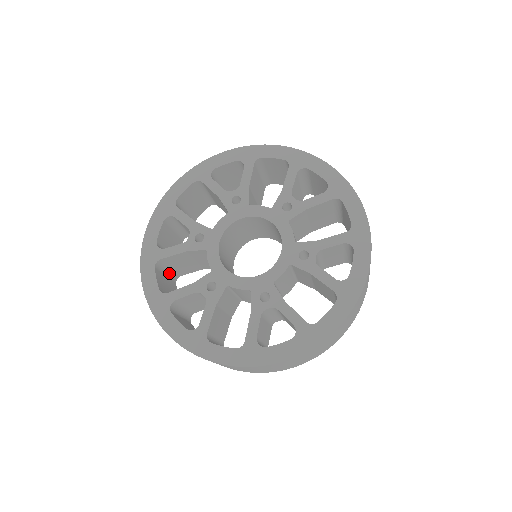
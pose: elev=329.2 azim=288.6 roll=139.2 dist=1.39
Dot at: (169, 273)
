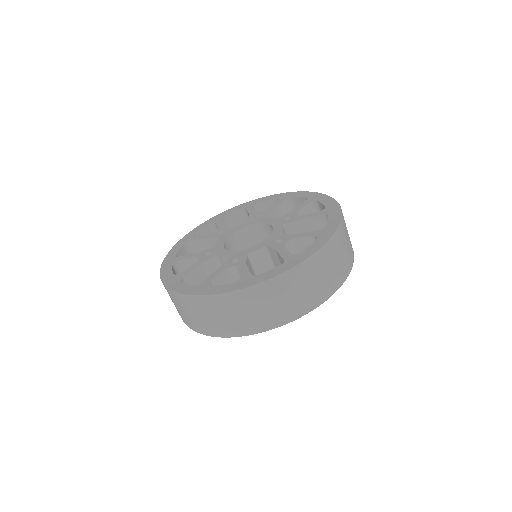
Dot at: occluded
